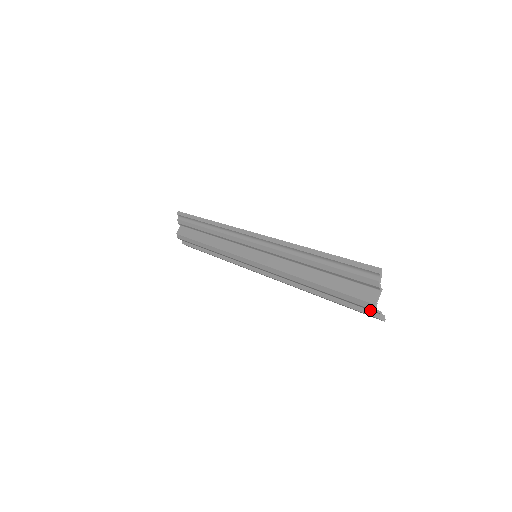
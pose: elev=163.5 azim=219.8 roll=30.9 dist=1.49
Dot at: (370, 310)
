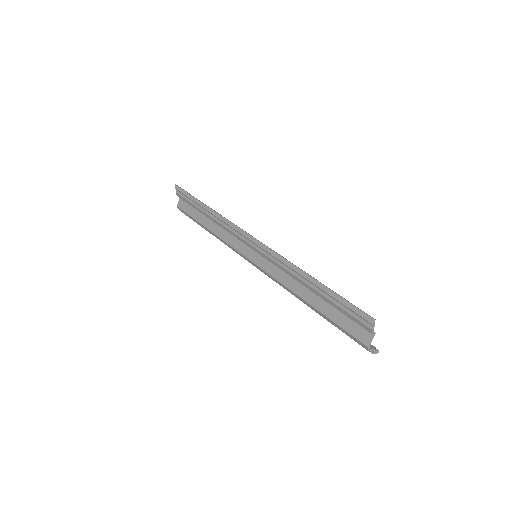
Dot at: occluded
